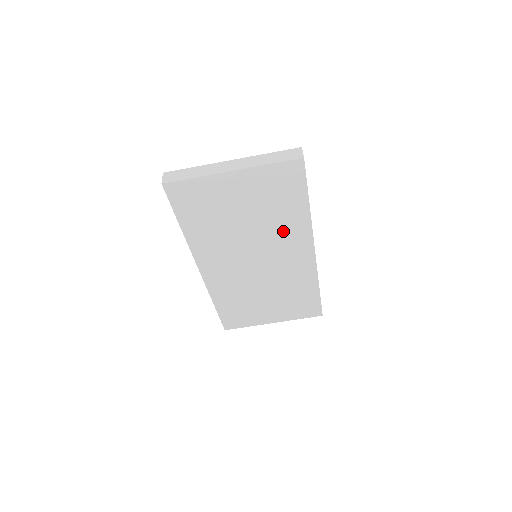
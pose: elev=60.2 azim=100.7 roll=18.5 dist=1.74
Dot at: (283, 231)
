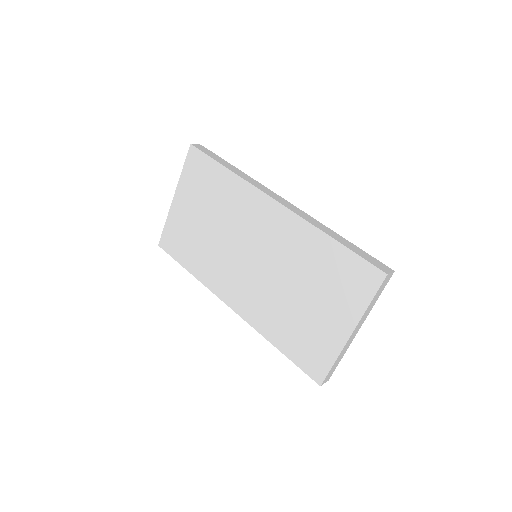
Dot at: (236, 208)
